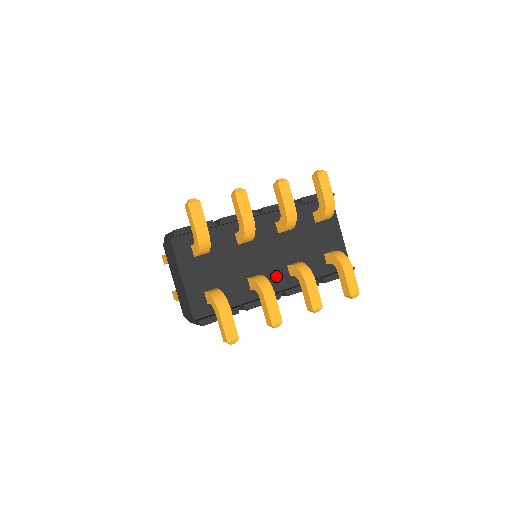
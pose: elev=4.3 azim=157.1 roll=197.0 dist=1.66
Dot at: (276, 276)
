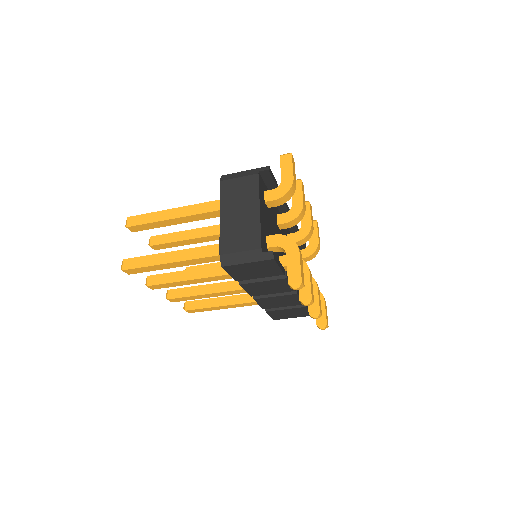
Dot at: occluded
